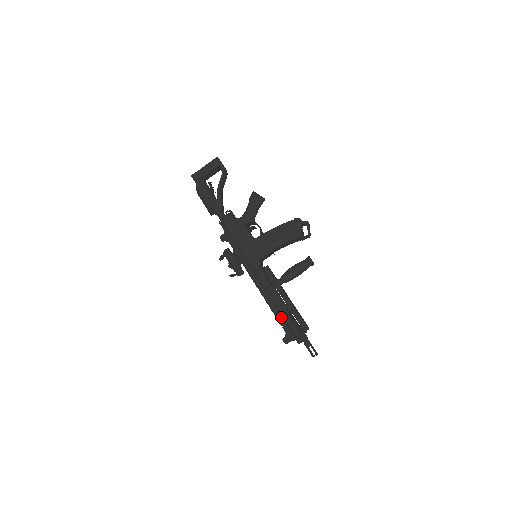
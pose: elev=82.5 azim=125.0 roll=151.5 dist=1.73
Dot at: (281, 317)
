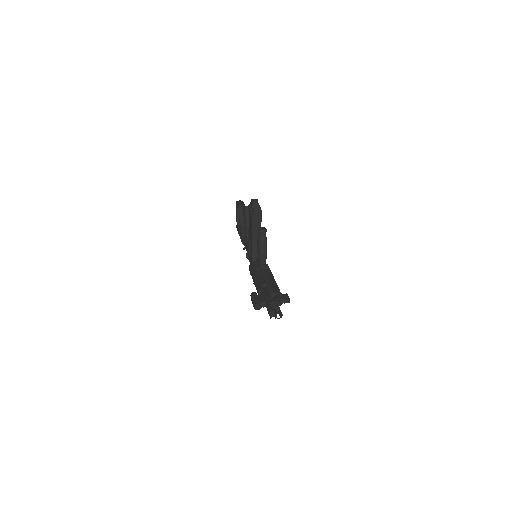
Dot at: occluded
